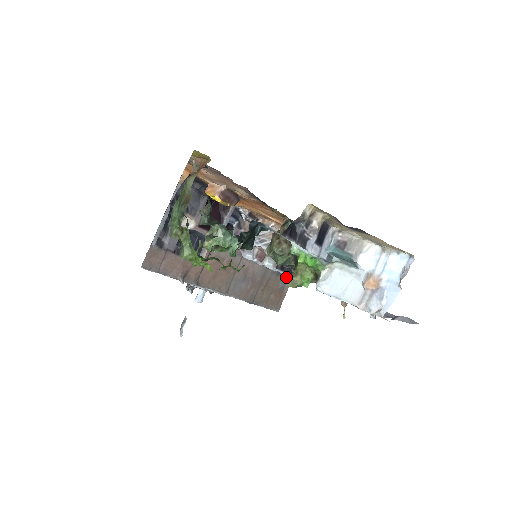
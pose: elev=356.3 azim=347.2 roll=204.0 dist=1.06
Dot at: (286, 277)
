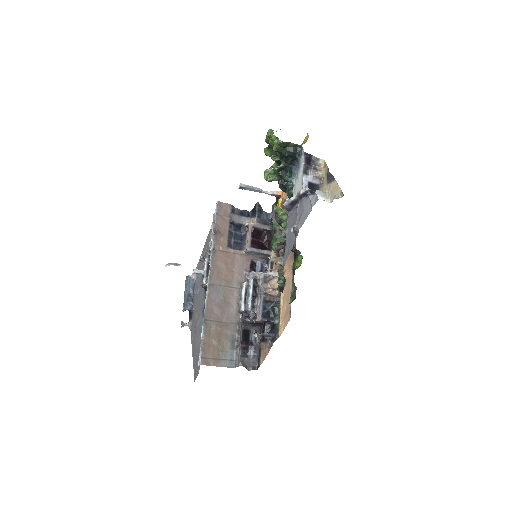
Dot at: (231, 357)
